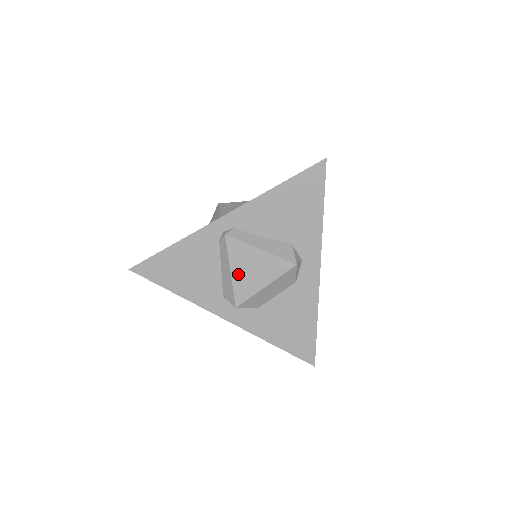
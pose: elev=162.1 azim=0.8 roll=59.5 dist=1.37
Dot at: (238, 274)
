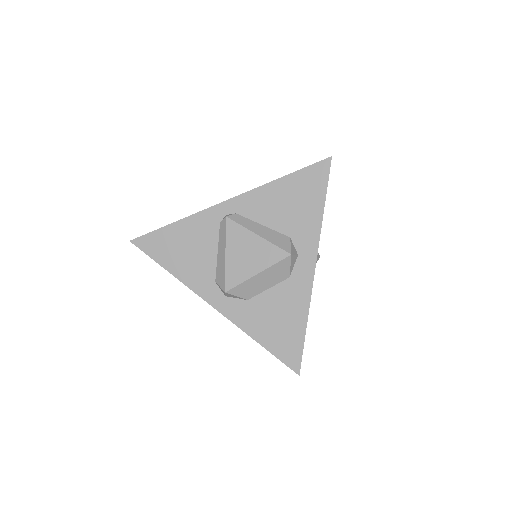
Dot at: (232, 257)
